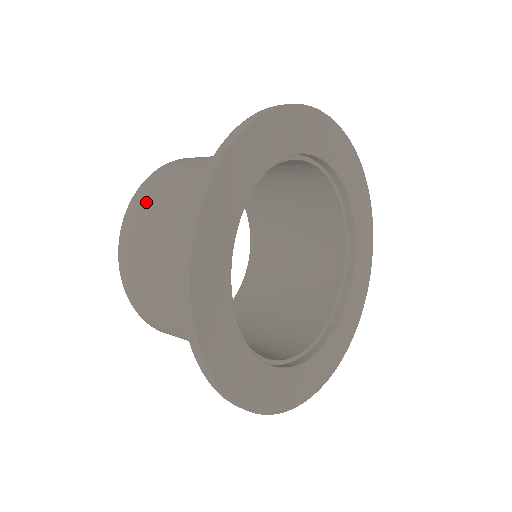
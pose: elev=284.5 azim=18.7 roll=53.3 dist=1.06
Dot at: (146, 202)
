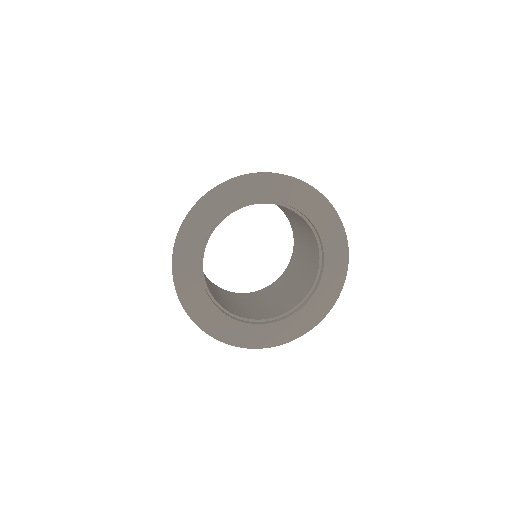
Dot at: occluded
